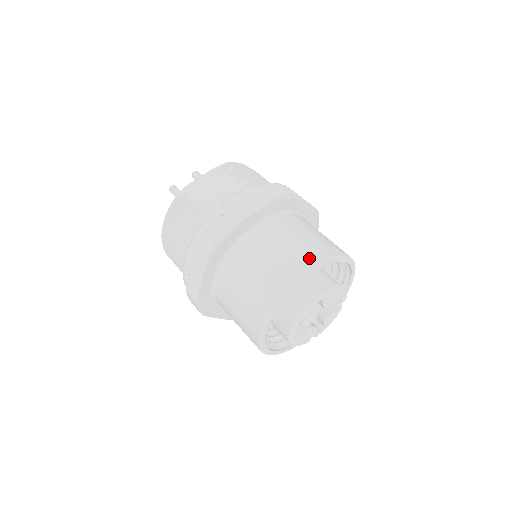
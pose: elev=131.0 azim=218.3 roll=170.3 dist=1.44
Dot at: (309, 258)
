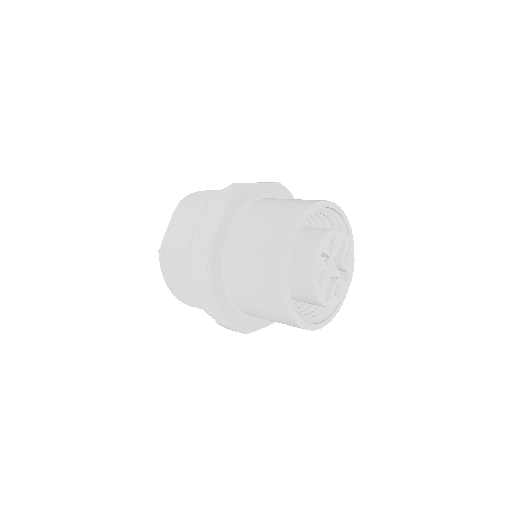
Dot at: (285, 227)
